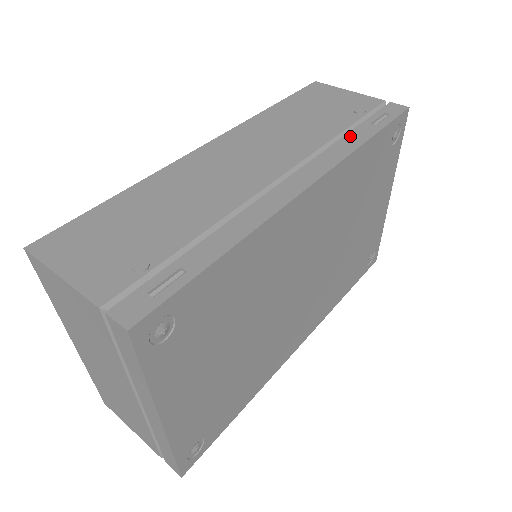
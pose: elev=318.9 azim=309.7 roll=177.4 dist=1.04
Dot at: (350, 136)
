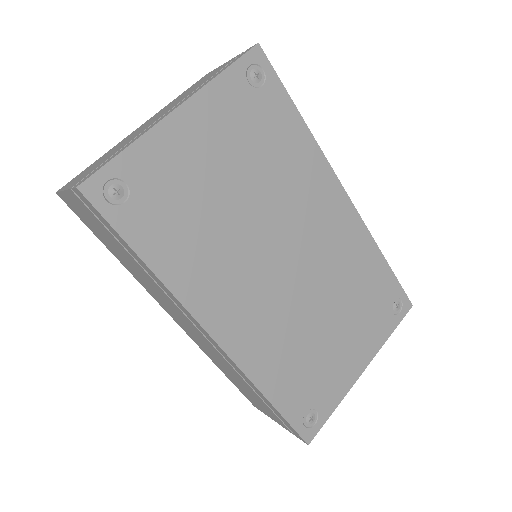
Dot at: occluded
